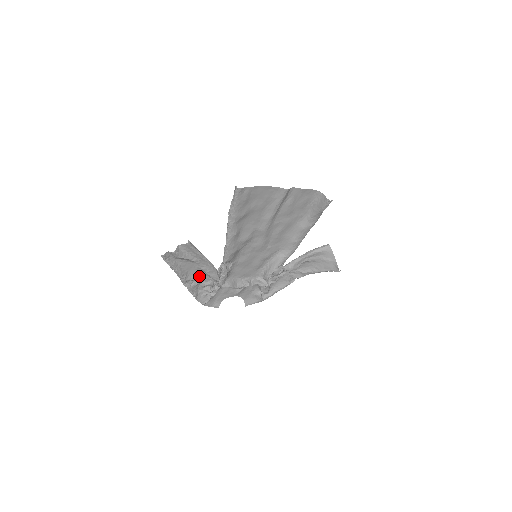
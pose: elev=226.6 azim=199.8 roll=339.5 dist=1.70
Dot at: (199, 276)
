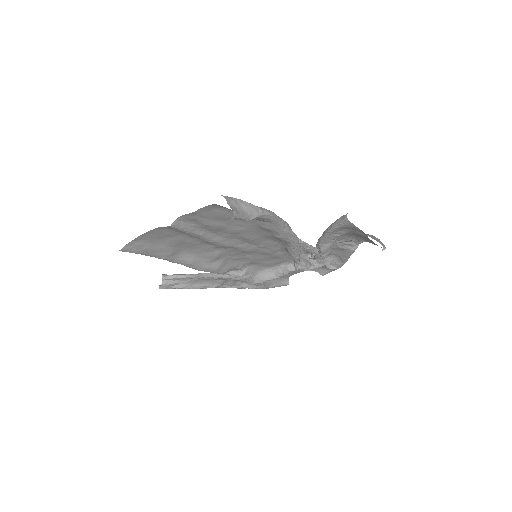
Dot at: (224, 280)
